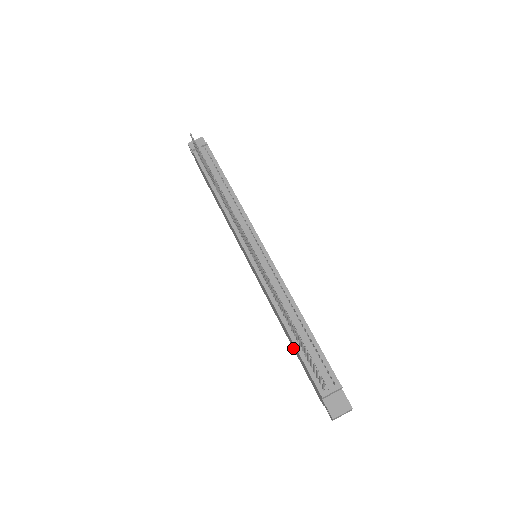
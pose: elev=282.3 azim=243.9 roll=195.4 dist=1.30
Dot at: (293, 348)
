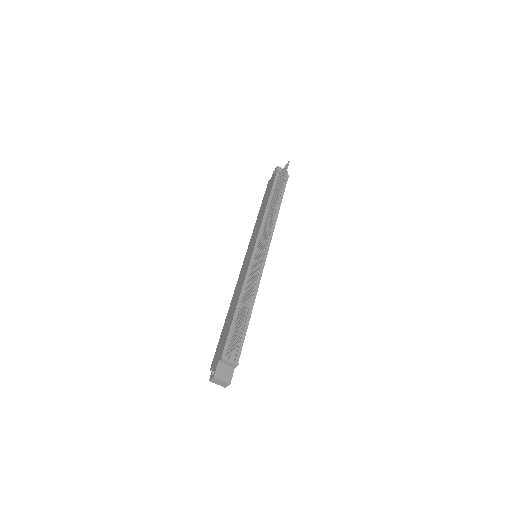
Dot at: (225, 323)
